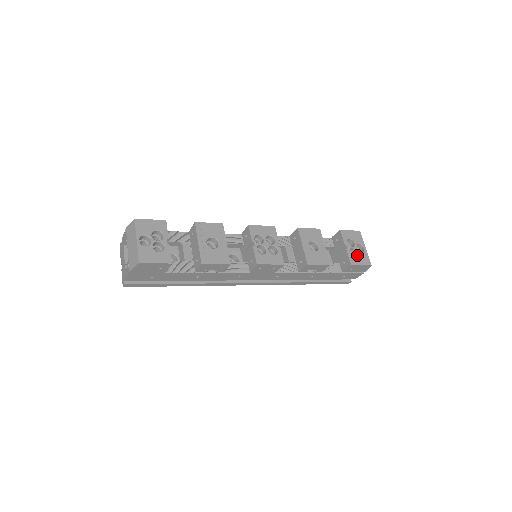
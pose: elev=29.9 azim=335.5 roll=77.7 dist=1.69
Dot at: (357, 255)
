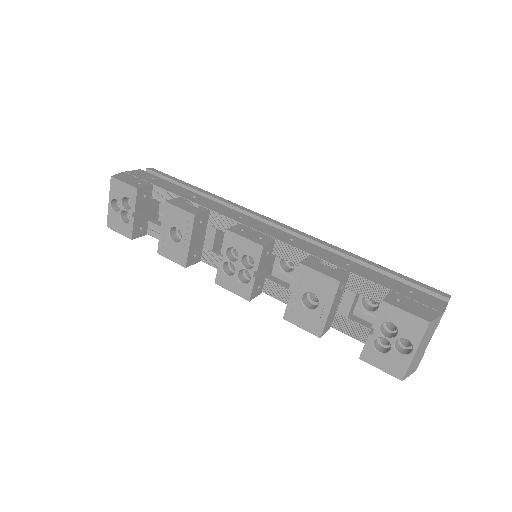
Dot at: (384, 352)
